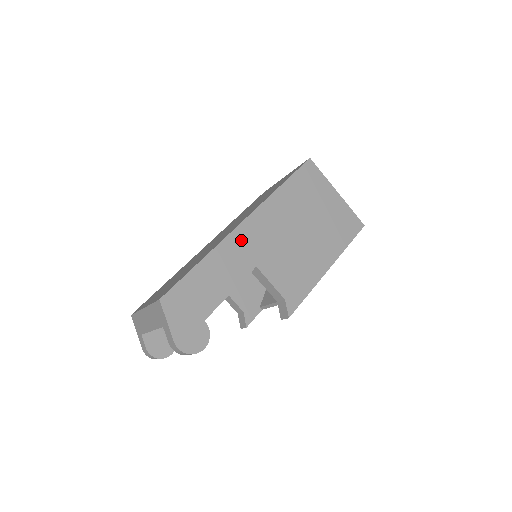
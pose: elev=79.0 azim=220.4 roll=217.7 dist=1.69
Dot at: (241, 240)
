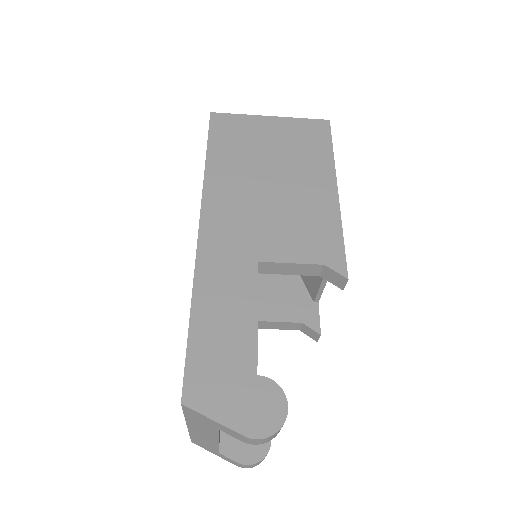
Dot at: (215, 251)
